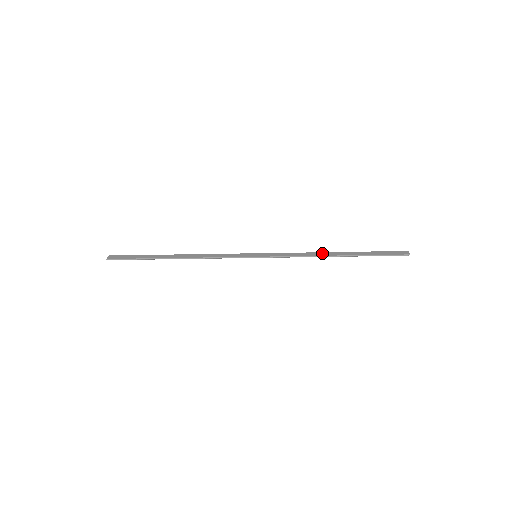
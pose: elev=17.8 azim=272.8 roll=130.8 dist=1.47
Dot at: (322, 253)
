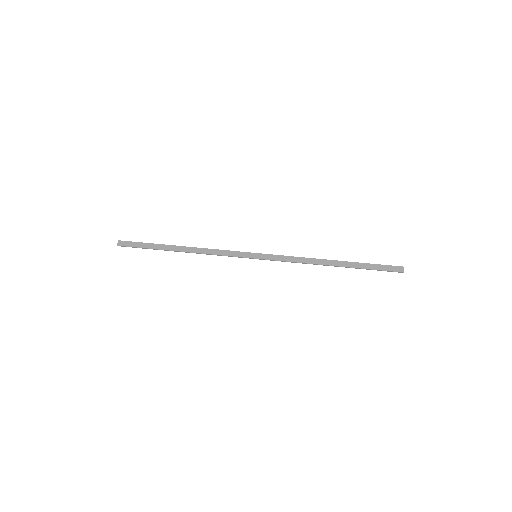
Dot at: (319, 260)
